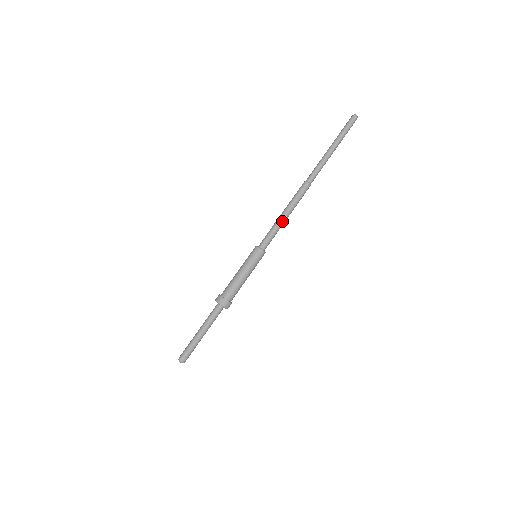
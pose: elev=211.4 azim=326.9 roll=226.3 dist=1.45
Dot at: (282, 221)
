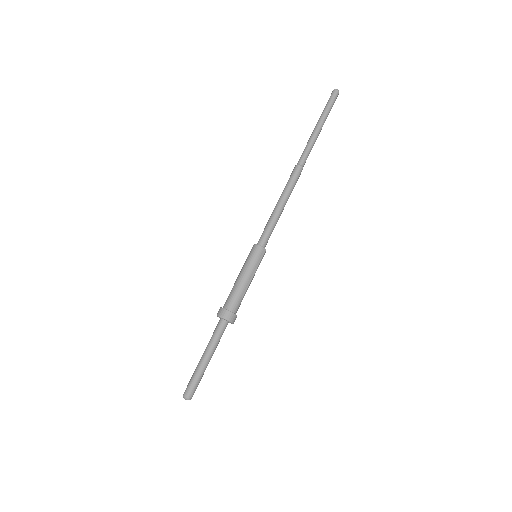
Dot at: (276, 210)
